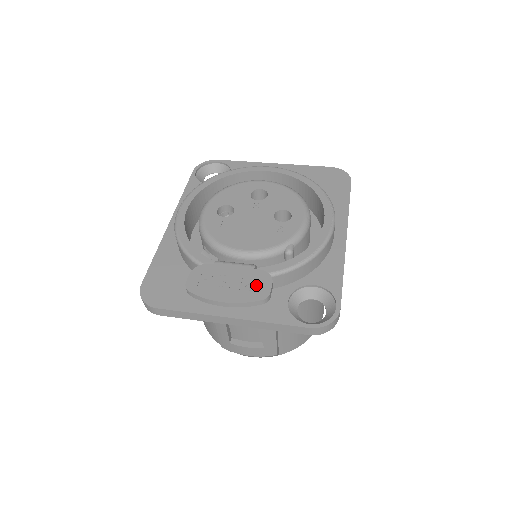
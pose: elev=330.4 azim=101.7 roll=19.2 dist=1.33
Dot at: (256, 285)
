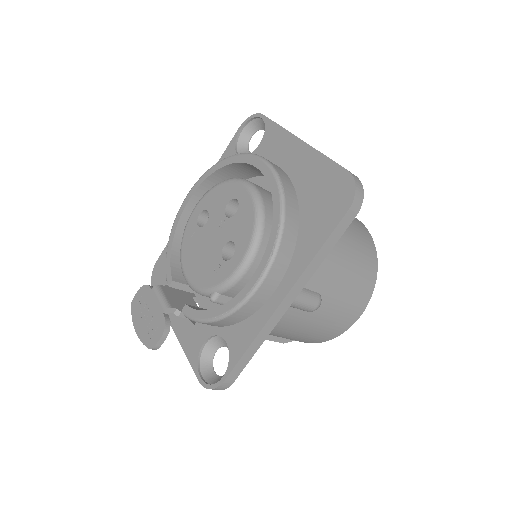
Dot at: (154, 331)
